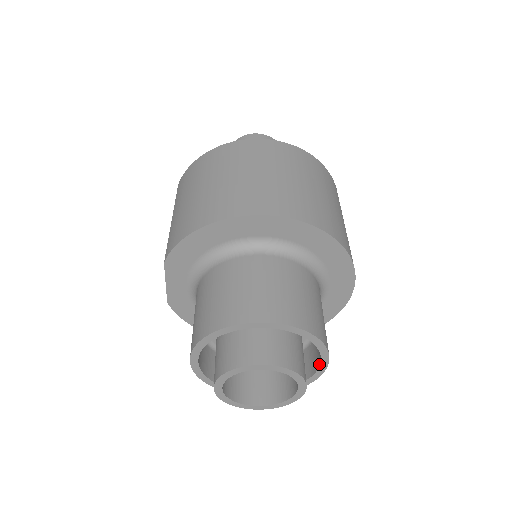
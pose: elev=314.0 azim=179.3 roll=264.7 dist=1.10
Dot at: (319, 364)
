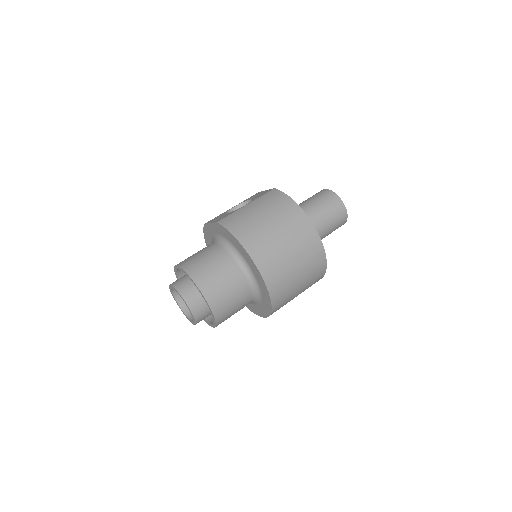
Dot at: (210, 323)
